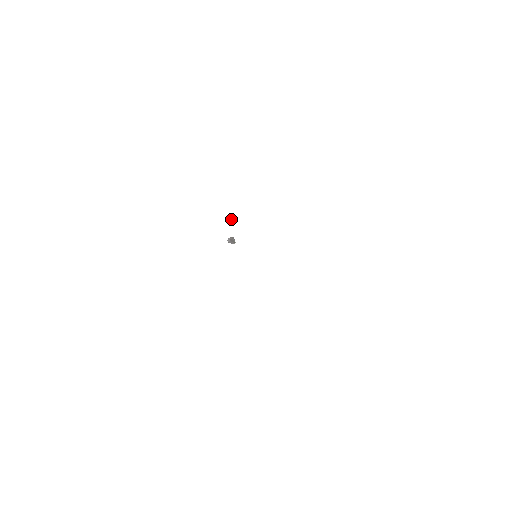
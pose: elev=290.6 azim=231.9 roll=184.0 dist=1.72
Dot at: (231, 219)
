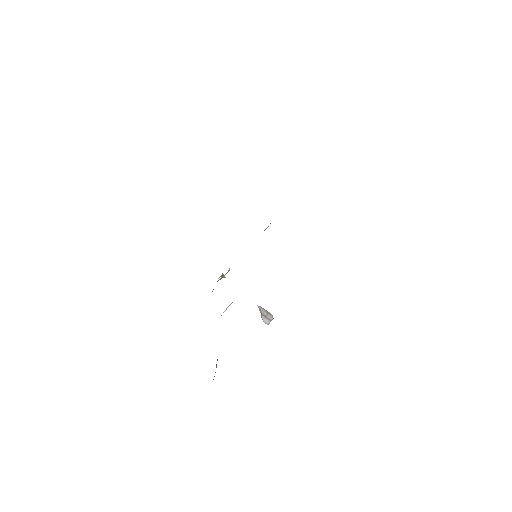
Dot at: (224, 276)
